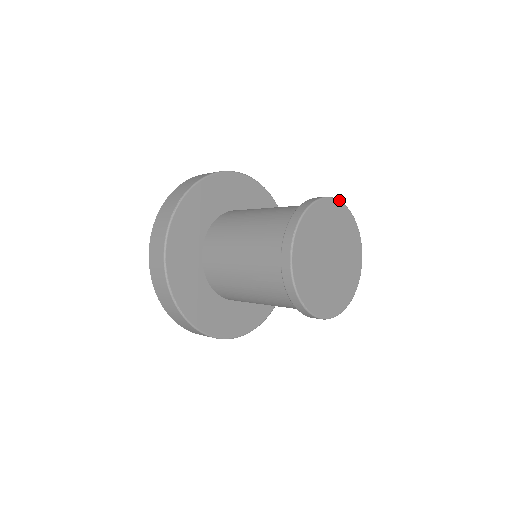
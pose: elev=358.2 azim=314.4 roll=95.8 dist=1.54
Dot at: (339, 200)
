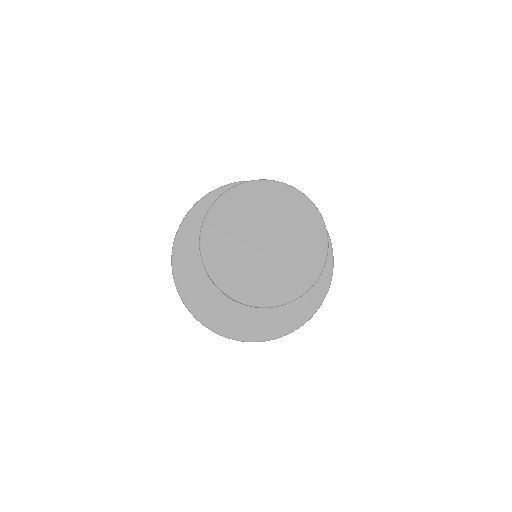
Dot at: (272, 180)
